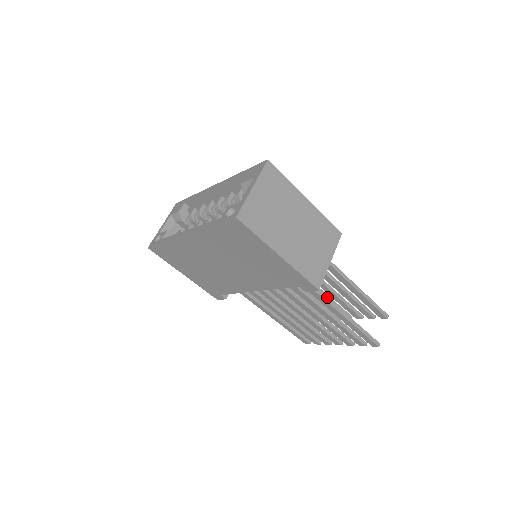
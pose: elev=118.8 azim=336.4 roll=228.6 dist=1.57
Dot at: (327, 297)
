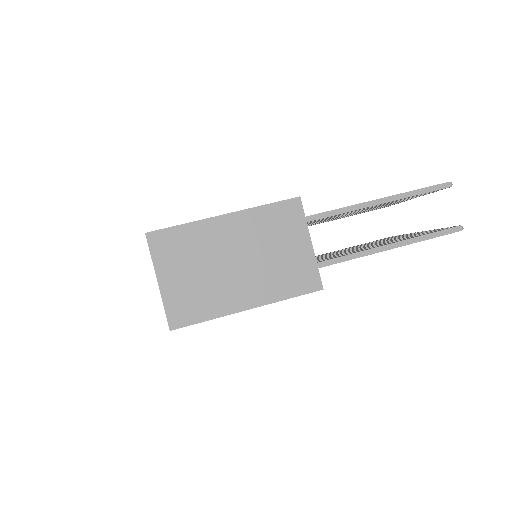
Dot at: (351, 254)
